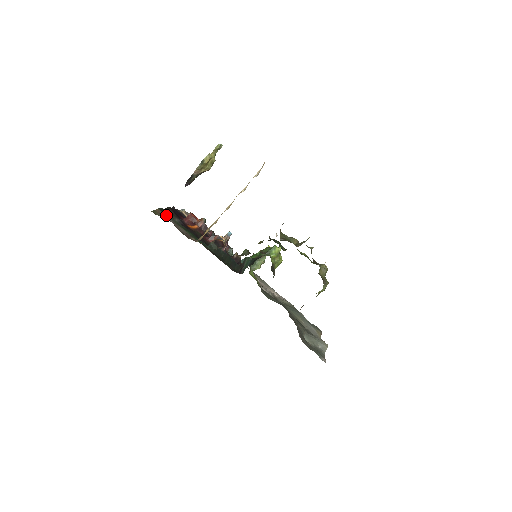
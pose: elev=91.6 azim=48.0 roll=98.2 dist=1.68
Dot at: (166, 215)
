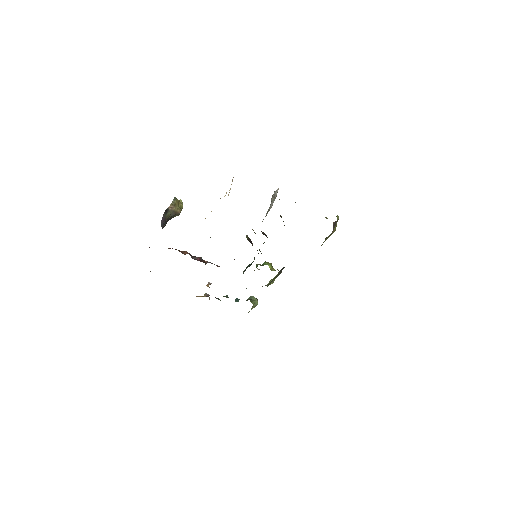
Dot at: occluded
